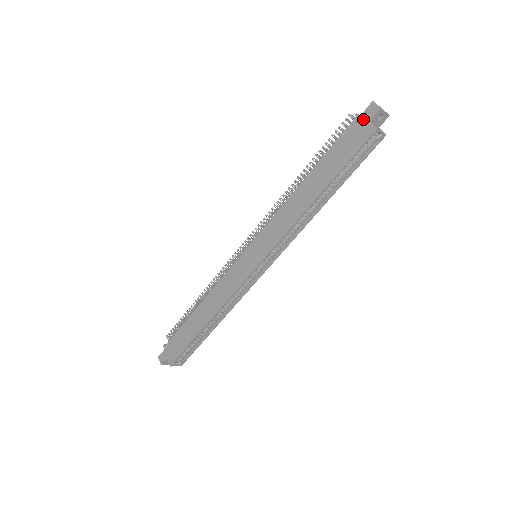
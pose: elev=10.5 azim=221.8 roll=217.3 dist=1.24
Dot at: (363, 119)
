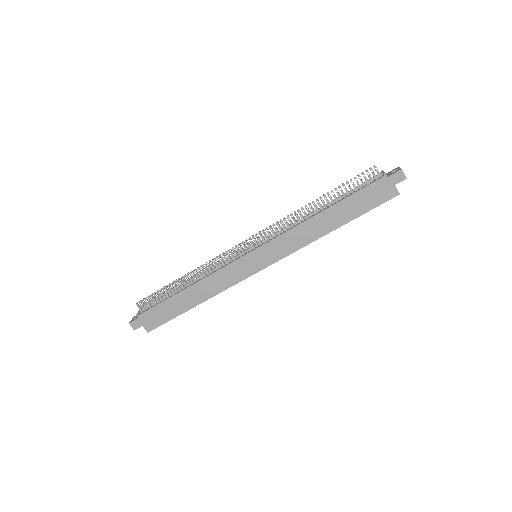
Dot at: (390, 181)
